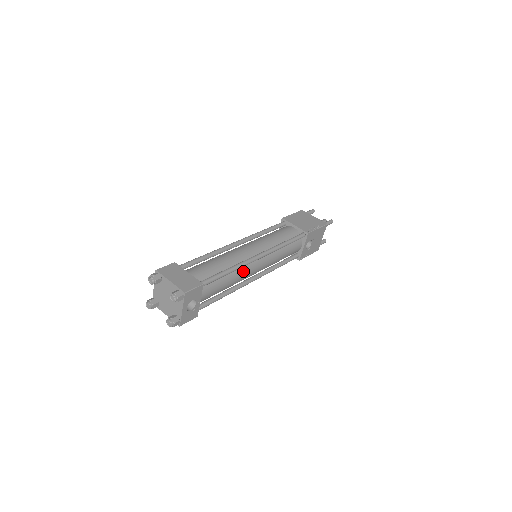
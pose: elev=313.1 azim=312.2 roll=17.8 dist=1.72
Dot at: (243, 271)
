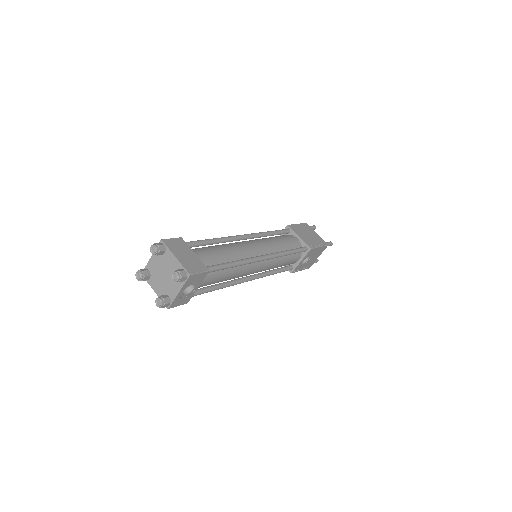
Dot at: (244, 268)
